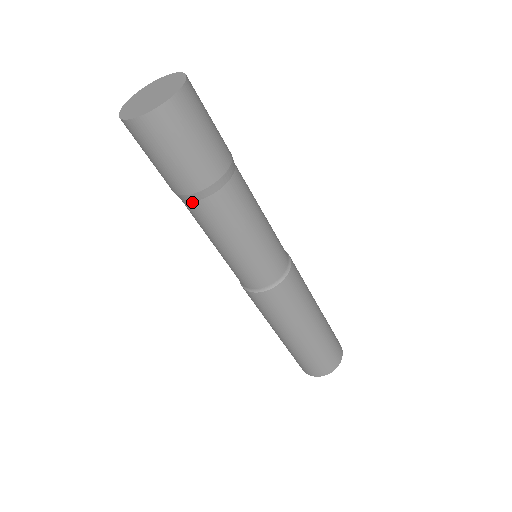
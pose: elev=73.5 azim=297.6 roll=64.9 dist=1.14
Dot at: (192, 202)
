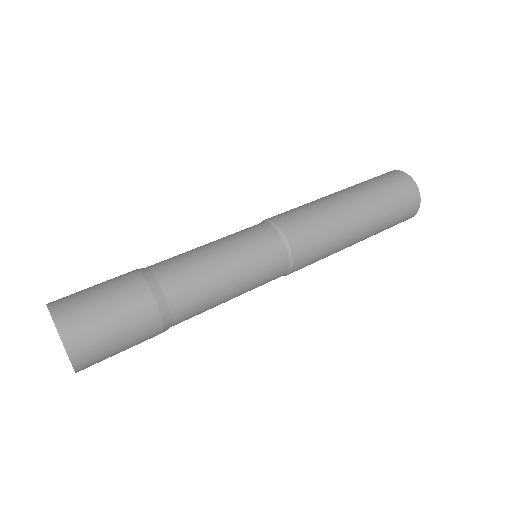
Dot at: occluded
